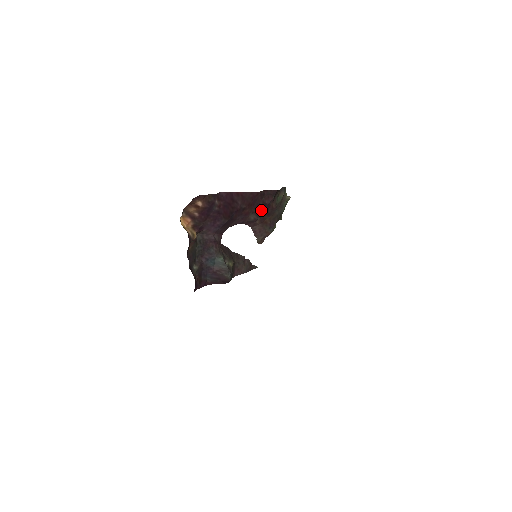
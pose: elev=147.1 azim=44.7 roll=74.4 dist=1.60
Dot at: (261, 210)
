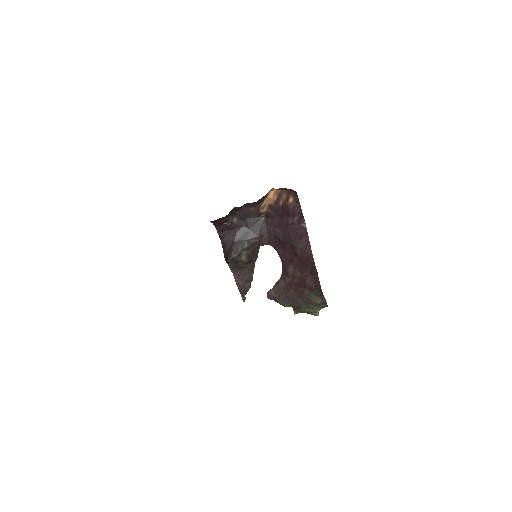
Dot at: (299, 277)
